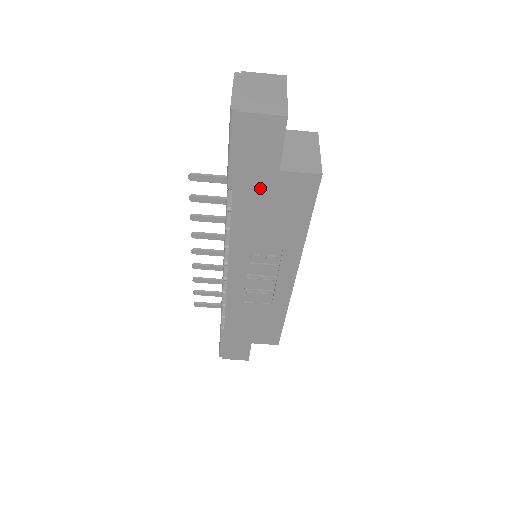
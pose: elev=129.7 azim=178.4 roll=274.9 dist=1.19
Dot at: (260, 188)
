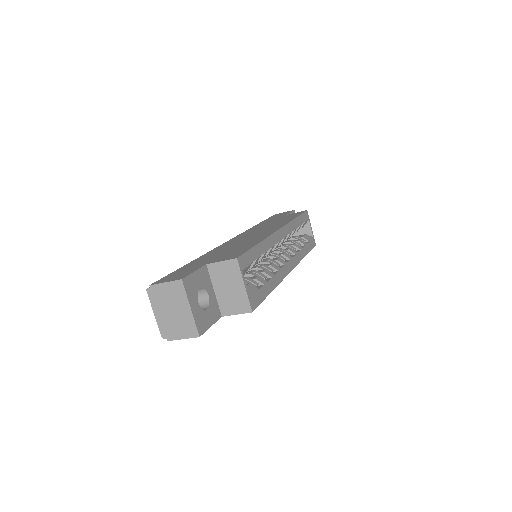
Dot at: occluded
